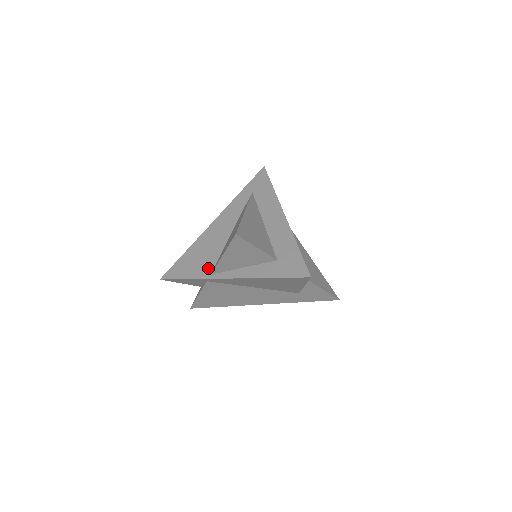
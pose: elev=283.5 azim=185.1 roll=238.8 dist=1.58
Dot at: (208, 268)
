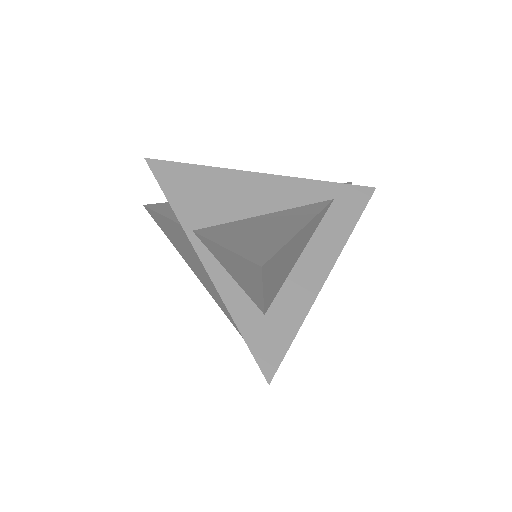
Dot at: (199, 219)
